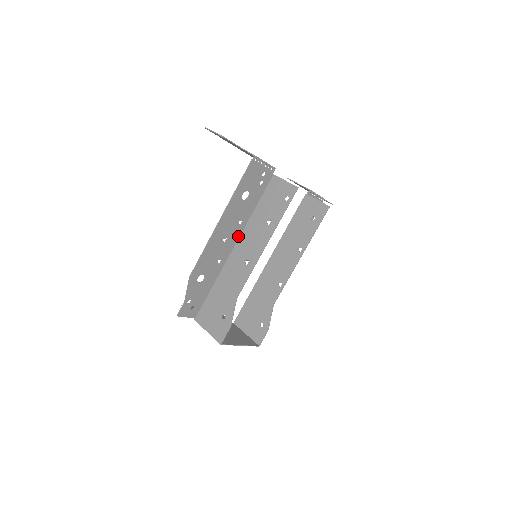
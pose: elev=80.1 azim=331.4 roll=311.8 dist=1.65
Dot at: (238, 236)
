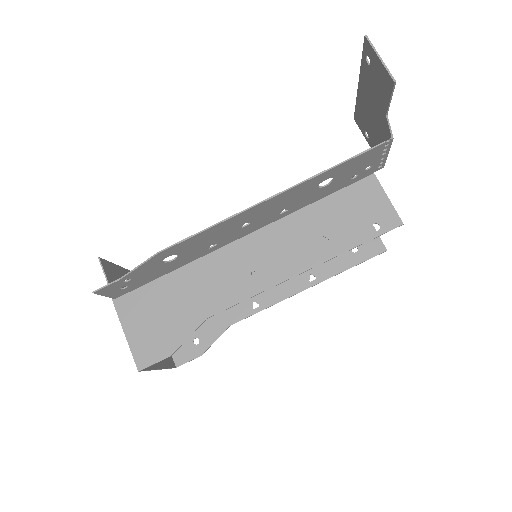
Dot at: (263, 225)
